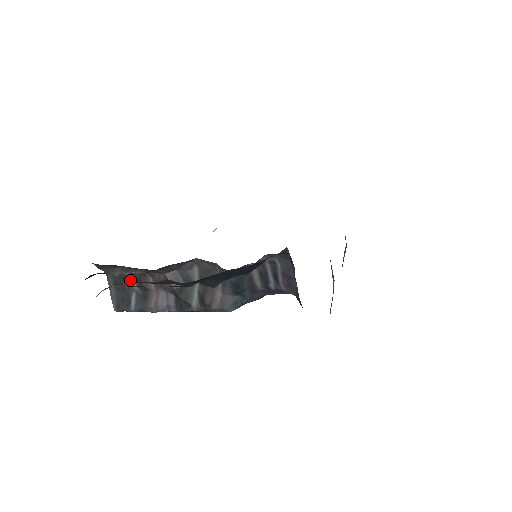
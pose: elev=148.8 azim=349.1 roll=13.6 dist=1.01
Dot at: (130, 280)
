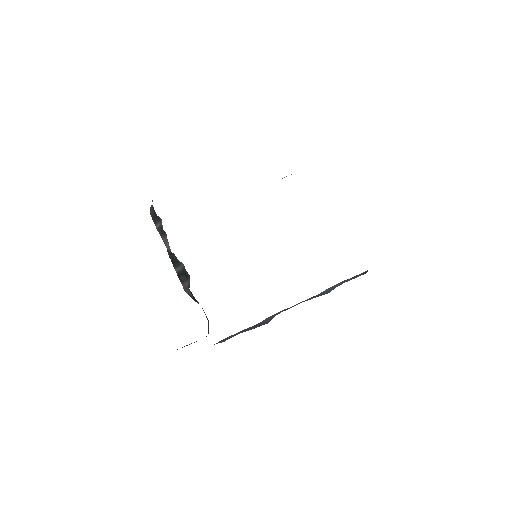
Dot at: (160, 218)
